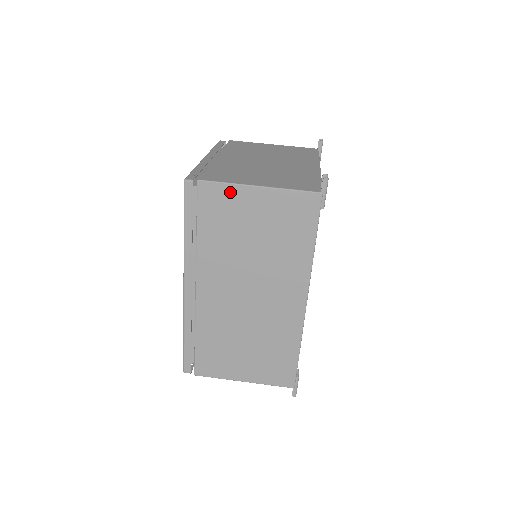
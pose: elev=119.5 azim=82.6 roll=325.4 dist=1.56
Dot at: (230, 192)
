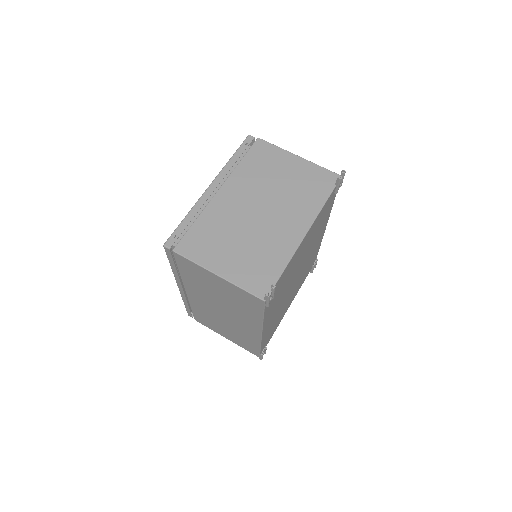
Dot at: (197, 267)
